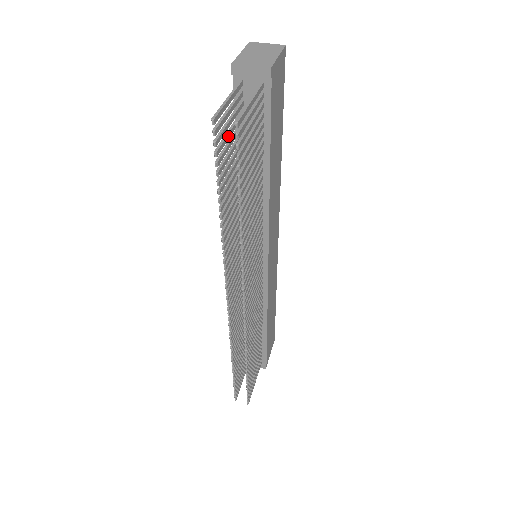
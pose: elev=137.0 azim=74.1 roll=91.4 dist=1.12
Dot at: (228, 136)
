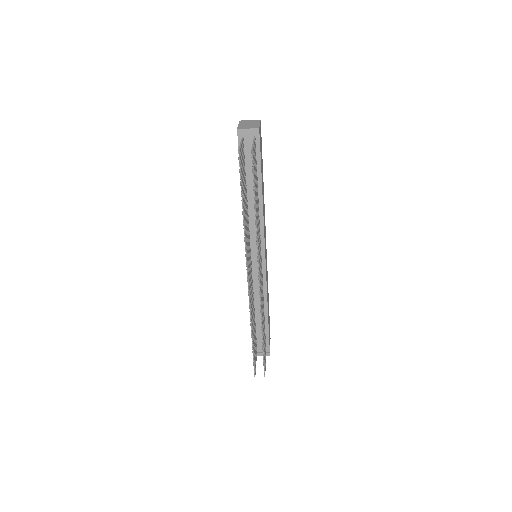
Dot at: (242, 165)
